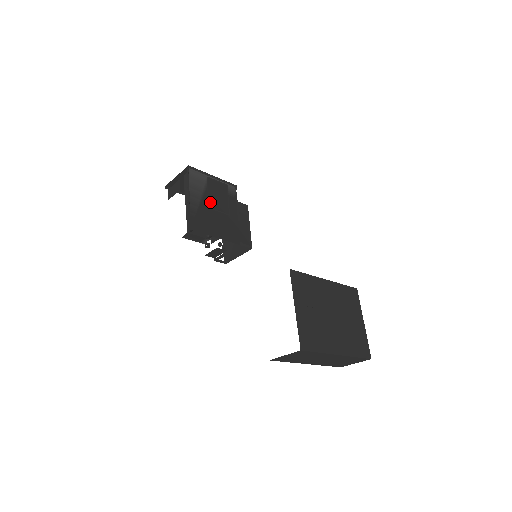
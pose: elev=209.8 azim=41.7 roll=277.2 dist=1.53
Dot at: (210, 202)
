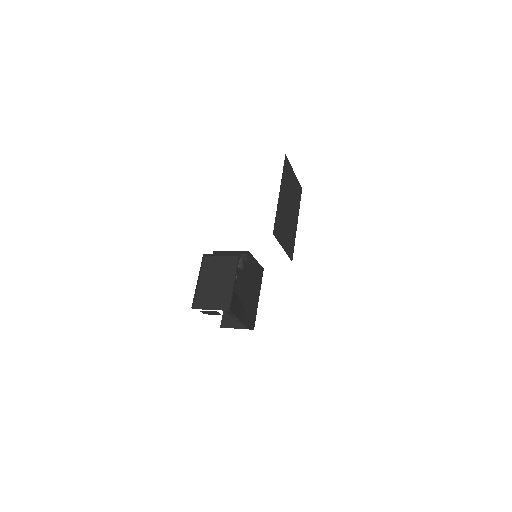
Dot at: (245, 298)
